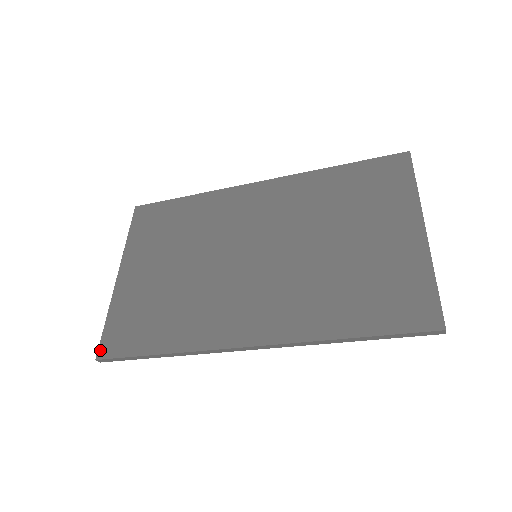
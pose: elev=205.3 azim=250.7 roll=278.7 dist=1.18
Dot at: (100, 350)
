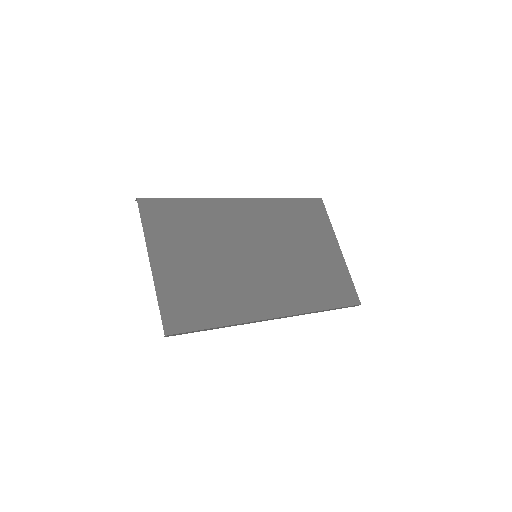
Dot at: (165, 328)
